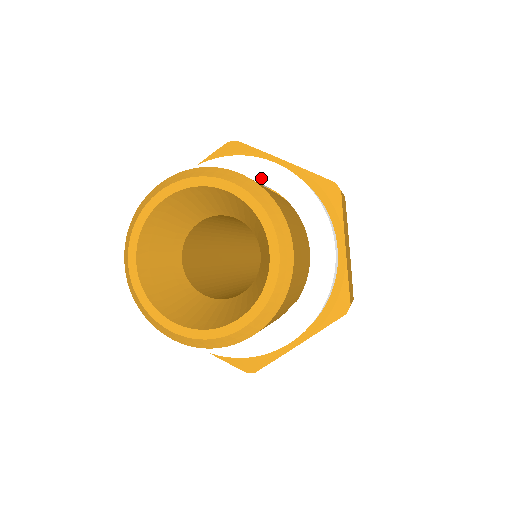
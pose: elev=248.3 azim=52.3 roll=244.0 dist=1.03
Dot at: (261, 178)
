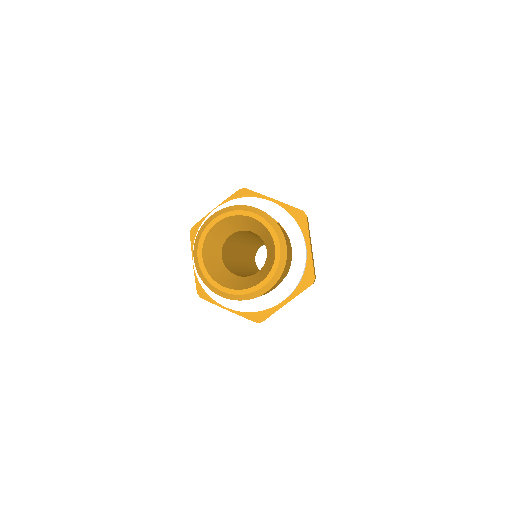
Dot at: (262, 209)
